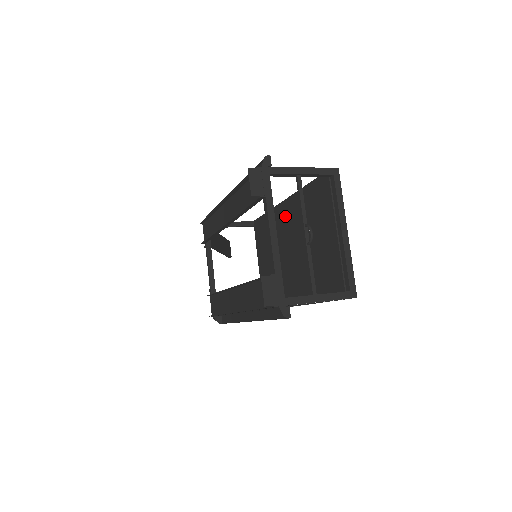
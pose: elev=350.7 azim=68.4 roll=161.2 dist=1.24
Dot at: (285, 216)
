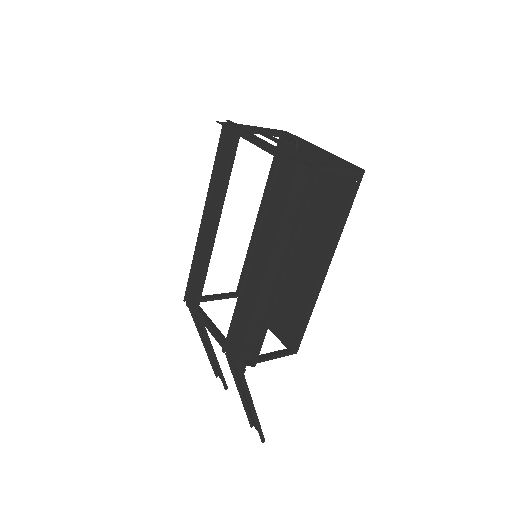
Dot at: occluded
